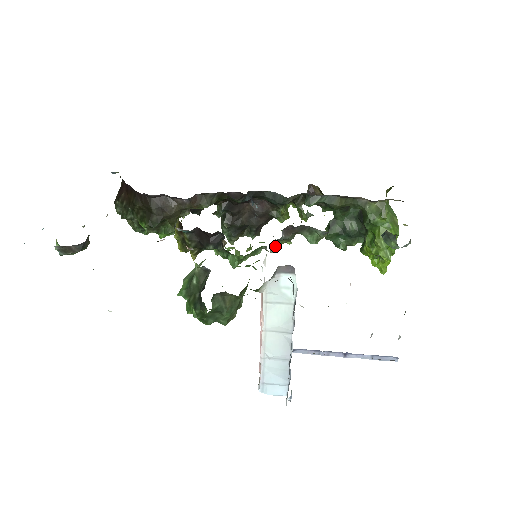
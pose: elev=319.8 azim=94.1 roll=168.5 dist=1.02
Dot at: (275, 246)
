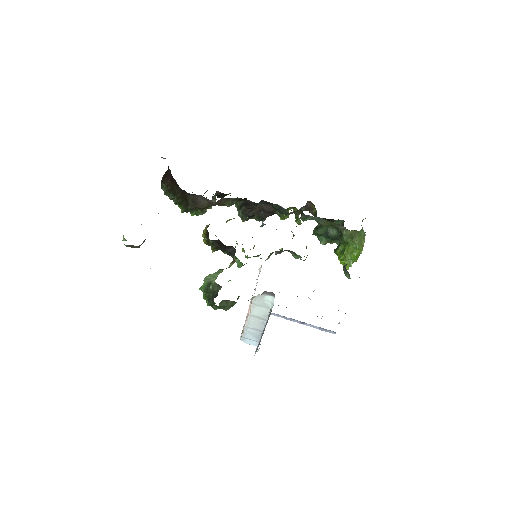
Dot at: occluded
